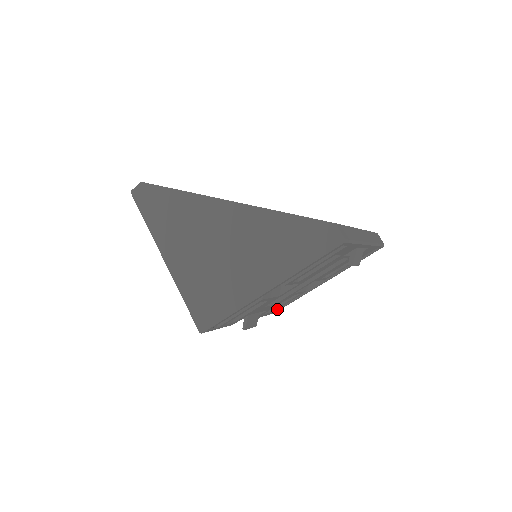
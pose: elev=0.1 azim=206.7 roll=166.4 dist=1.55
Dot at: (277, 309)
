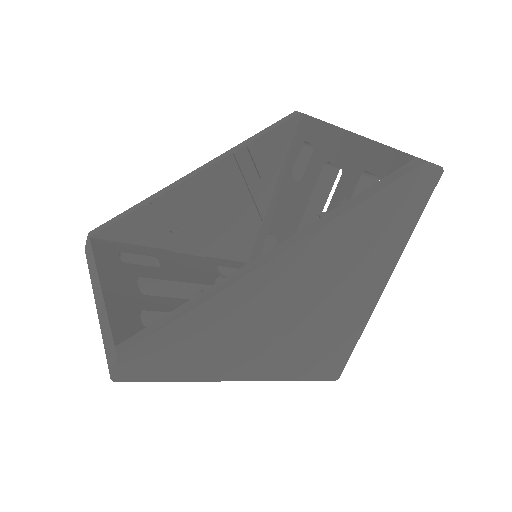
Dot at: occluded
